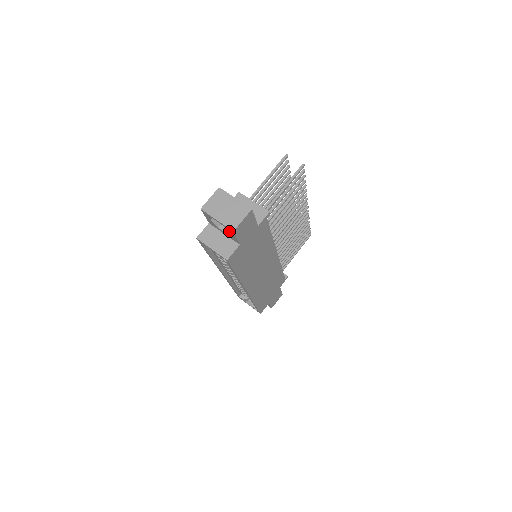
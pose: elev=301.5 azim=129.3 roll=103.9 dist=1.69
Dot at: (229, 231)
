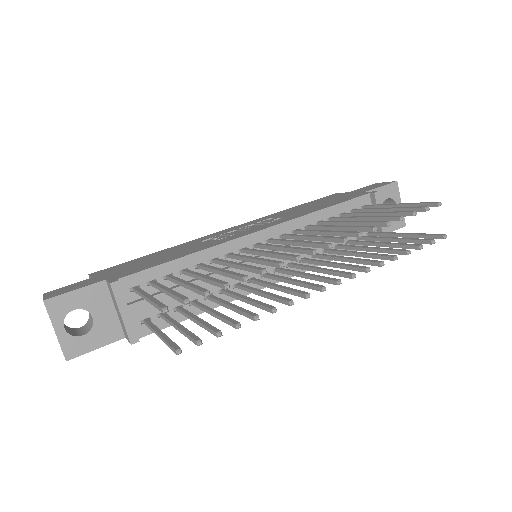
Dot at: occluded
